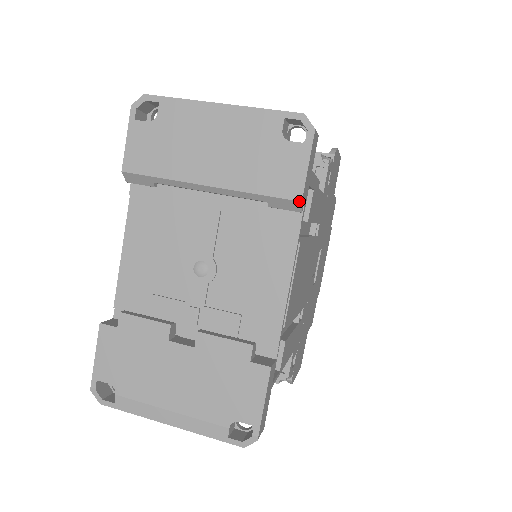
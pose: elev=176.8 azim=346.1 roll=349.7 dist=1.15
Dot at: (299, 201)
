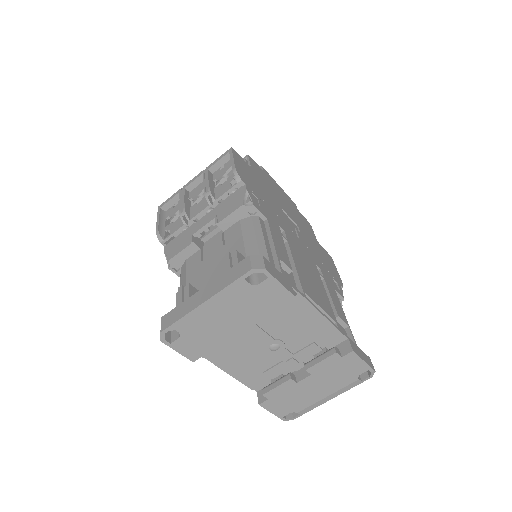
Dot at: occluded
